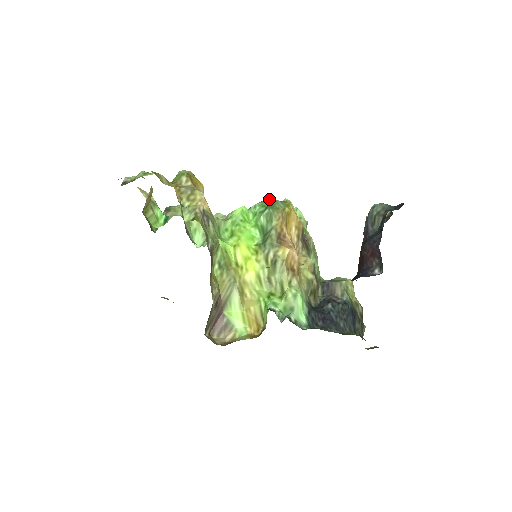
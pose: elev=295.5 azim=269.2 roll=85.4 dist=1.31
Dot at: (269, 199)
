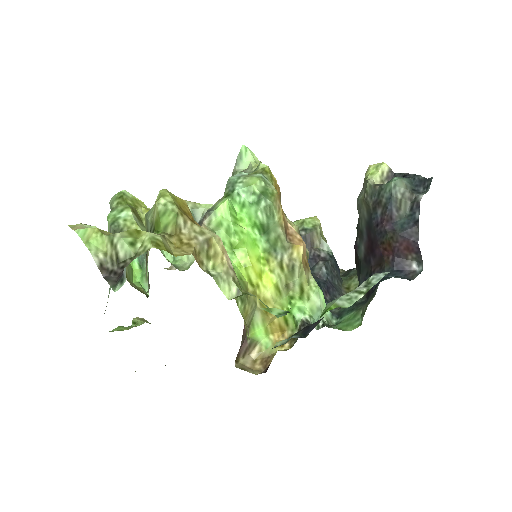
Dot at: (254, 180)
